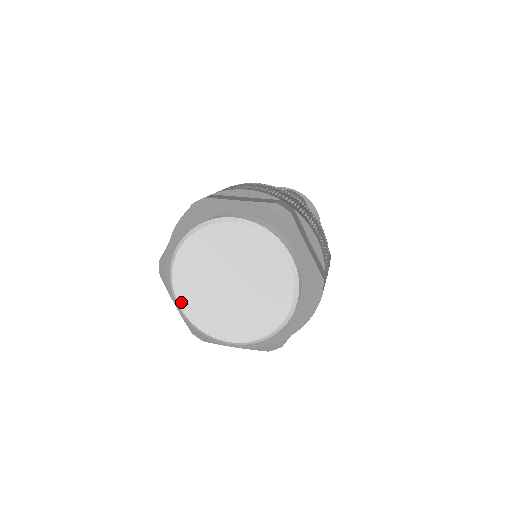
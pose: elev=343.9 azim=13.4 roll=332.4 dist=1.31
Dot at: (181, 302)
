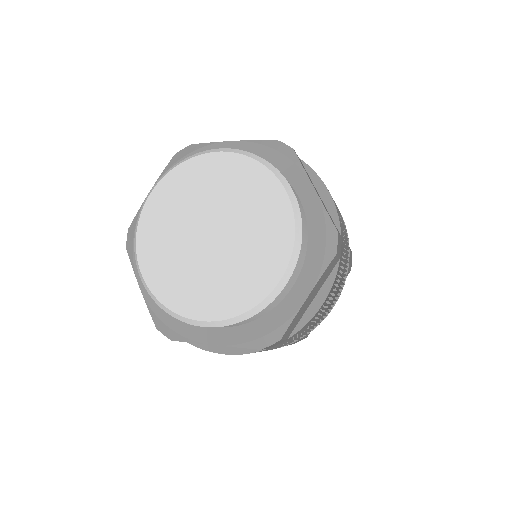
Dot at: (144, 266)
